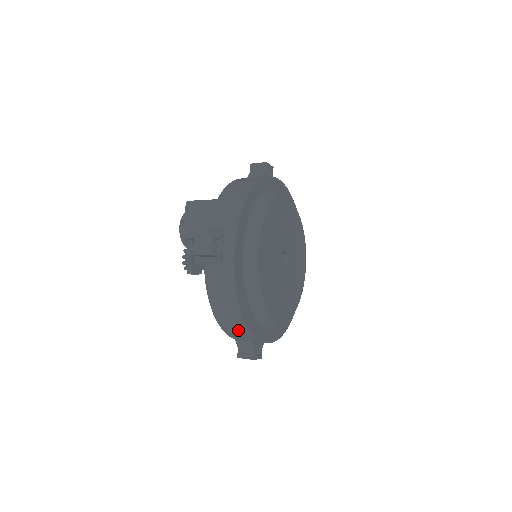
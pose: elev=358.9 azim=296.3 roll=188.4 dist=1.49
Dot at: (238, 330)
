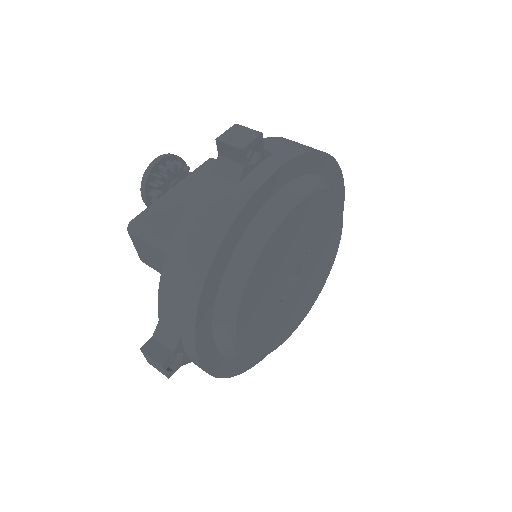
Dot at: occluded
